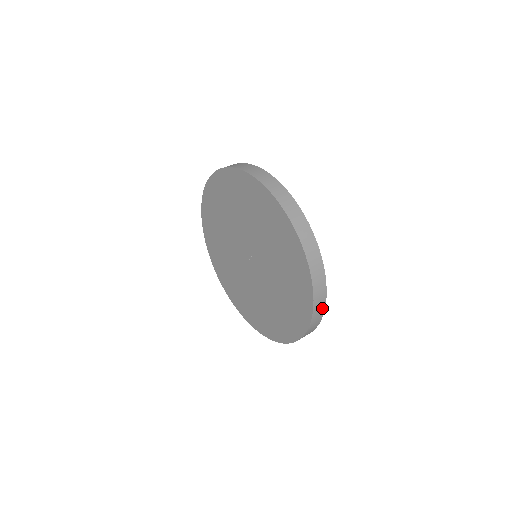
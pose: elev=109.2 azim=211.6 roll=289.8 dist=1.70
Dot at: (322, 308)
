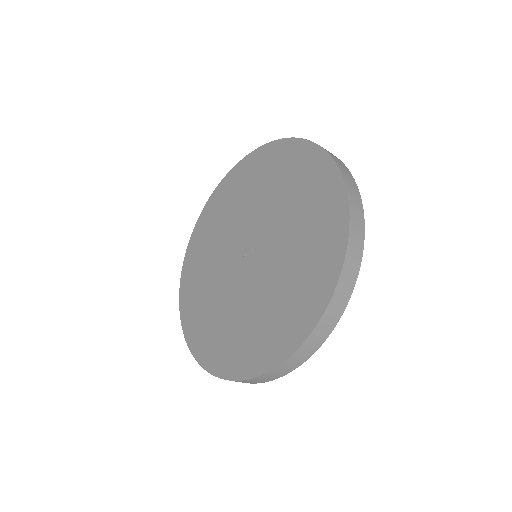
Dot at: (311, 351)
